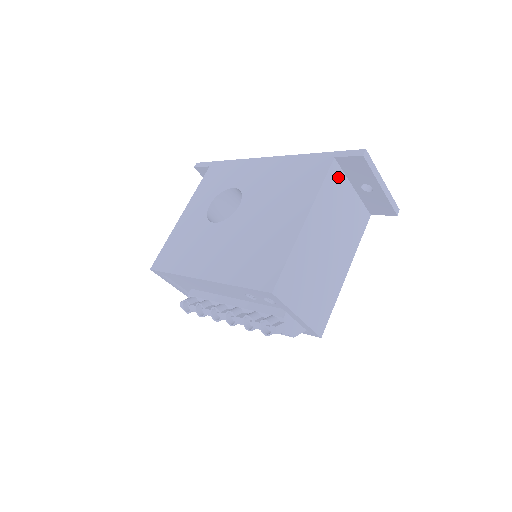
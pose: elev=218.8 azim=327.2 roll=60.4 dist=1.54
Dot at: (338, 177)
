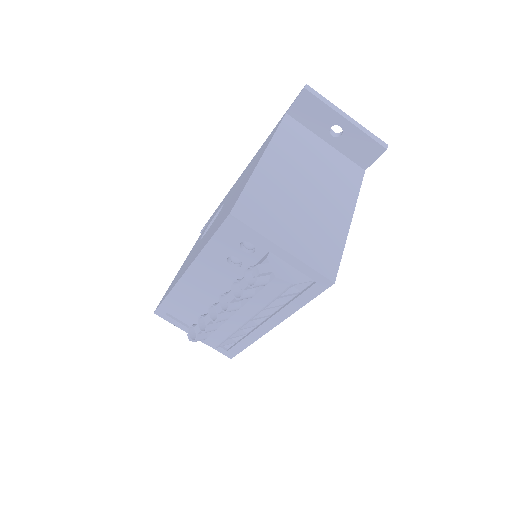
Dot at: (298, 129)
